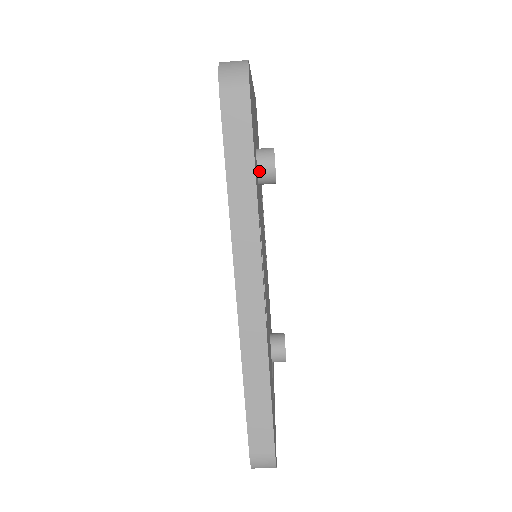
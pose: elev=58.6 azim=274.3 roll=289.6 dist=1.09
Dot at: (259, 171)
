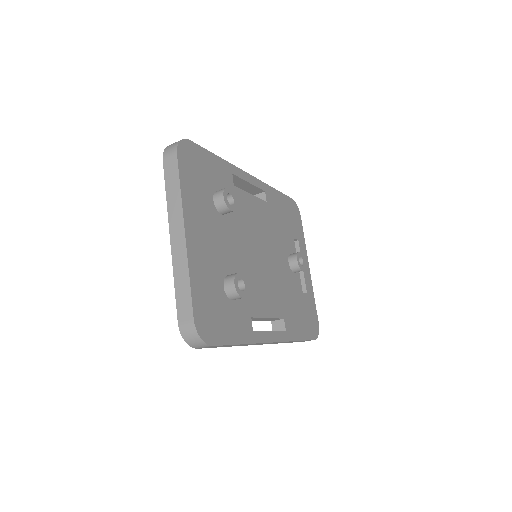
Dot at: (235, 300)
